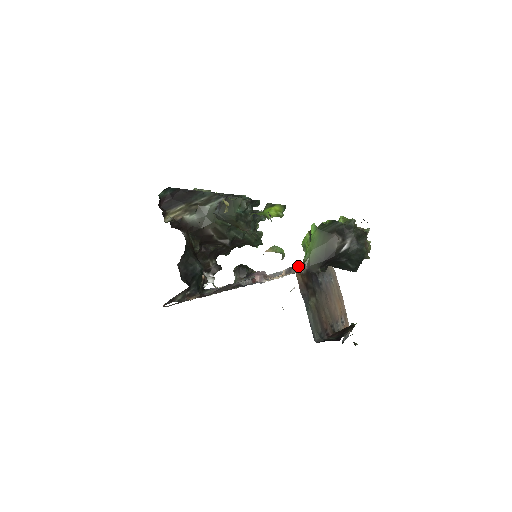
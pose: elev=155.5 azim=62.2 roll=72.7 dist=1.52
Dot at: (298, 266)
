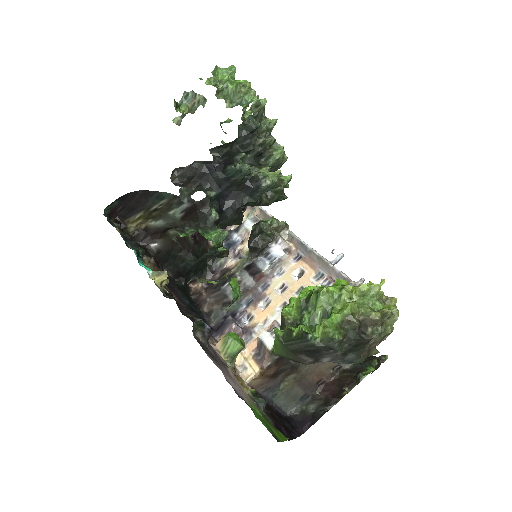
Dot at: (266, 351)
